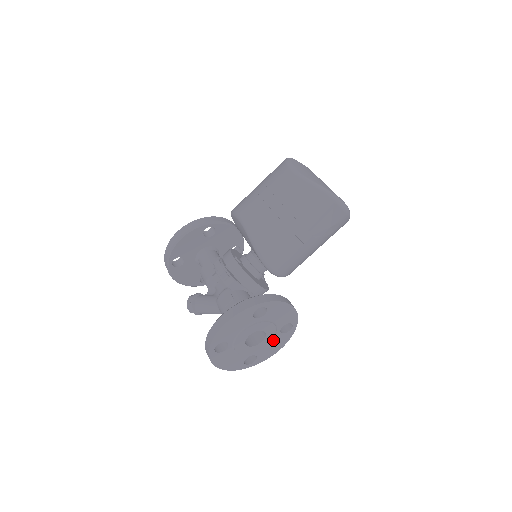
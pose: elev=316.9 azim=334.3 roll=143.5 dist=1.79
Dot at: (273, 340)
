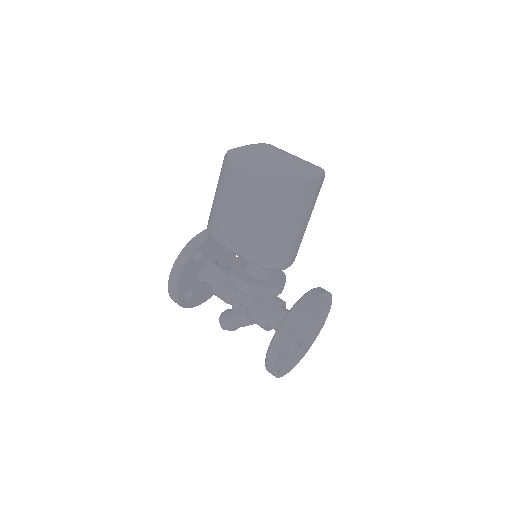
Dot at: occluded
